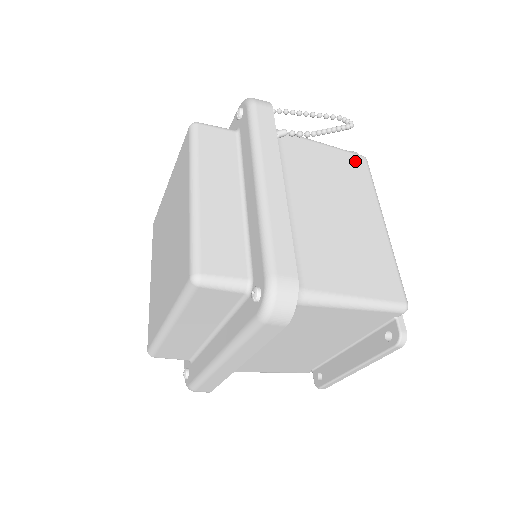
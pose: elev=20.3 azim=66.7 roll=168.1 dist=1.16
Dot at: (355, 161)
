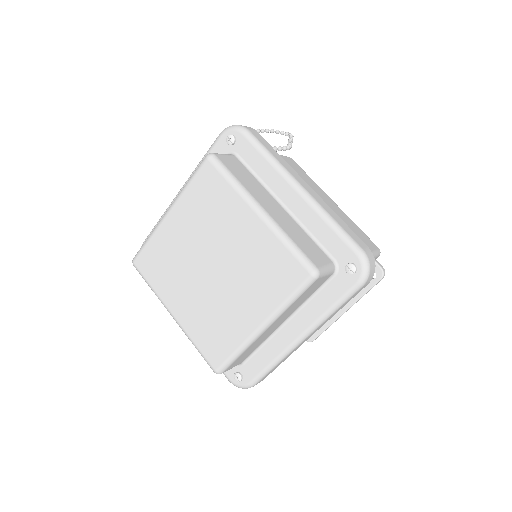
Dot at: (292, 162)
